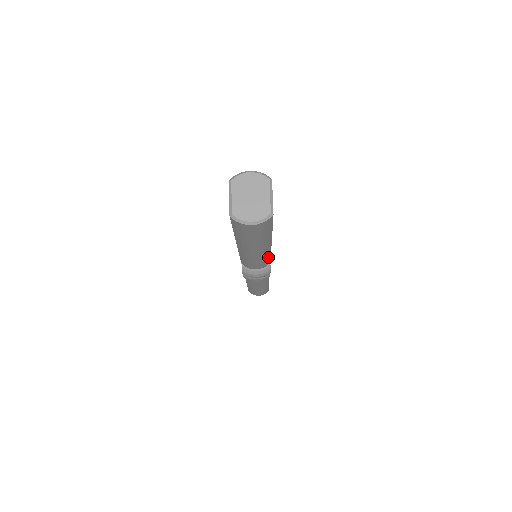
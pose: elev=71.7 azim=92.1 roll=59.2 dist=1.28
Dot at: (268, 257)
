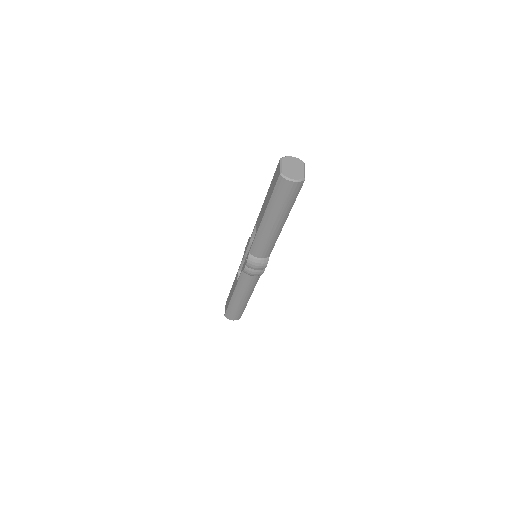
Dot at: (274, 243)
